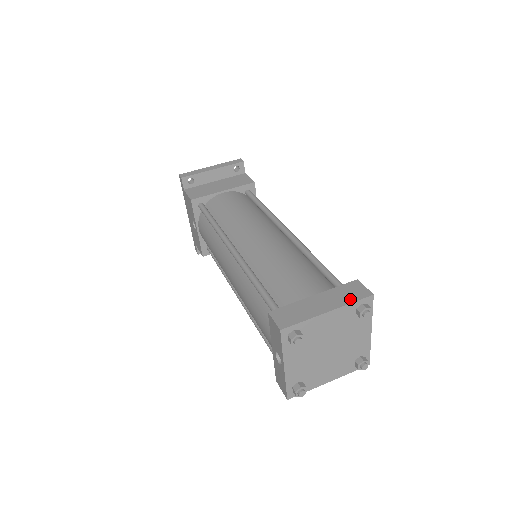
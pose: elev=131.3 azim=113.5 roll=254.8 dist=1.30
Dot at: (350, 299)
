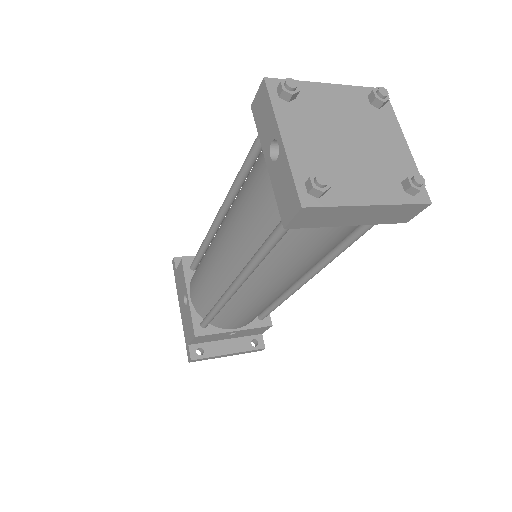
Dot at: (355, 91)
